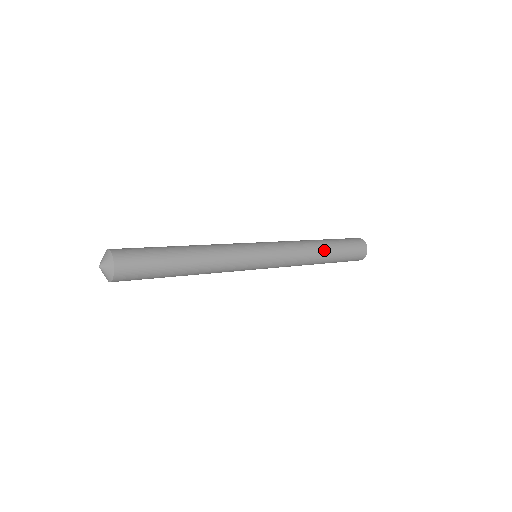
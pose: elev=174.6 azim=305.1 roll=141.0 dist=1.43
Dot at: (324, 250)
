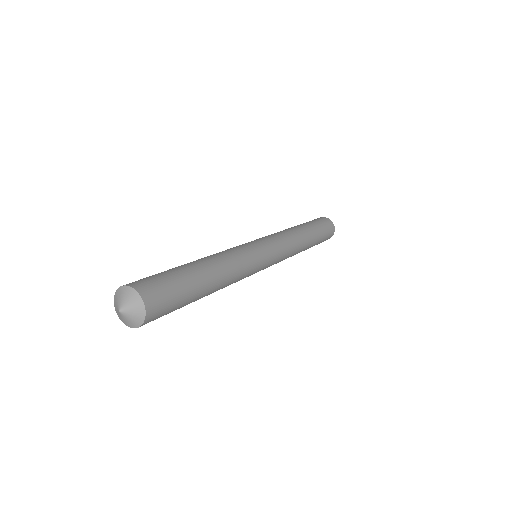
Dot at: (306, 232)
